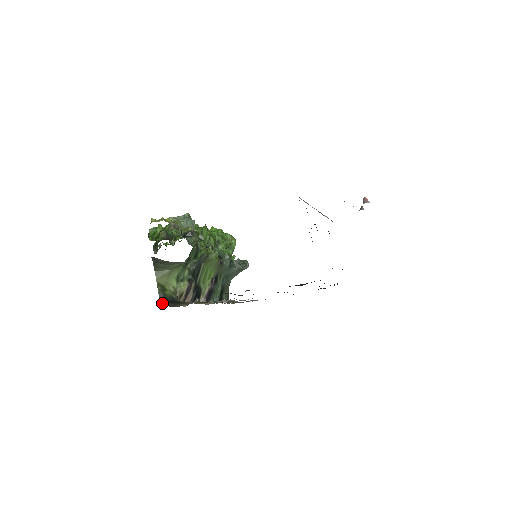
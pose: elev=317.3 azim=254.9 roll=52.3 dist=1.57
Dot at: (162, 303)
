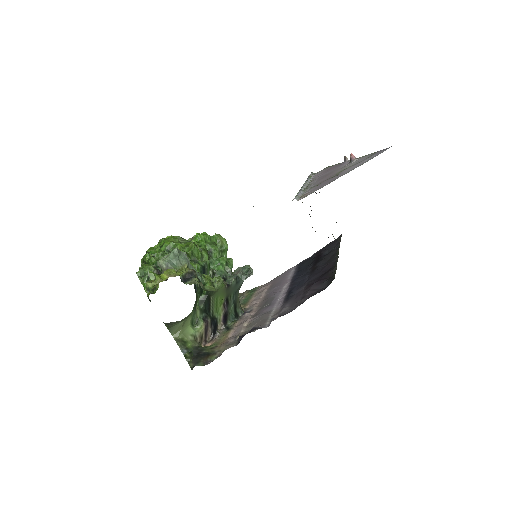
Dot at: (191, 364)
